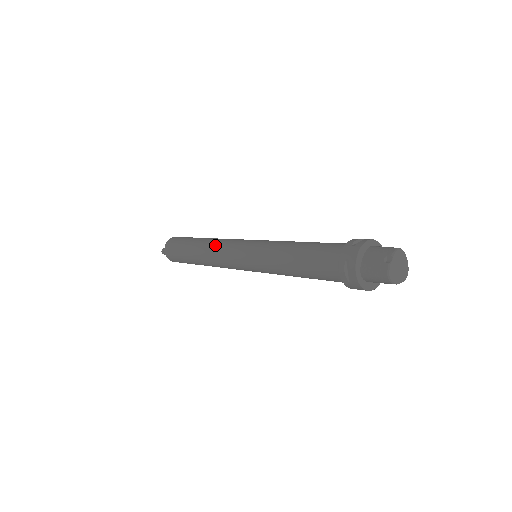
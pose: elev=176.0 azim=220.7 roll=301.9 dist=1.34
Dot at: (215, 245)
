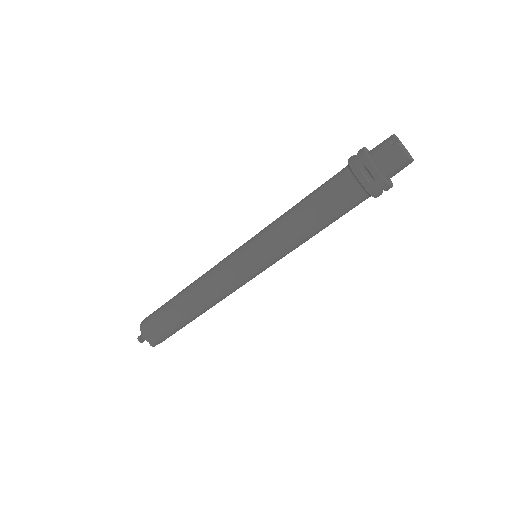
Dot at: (206, 276)
